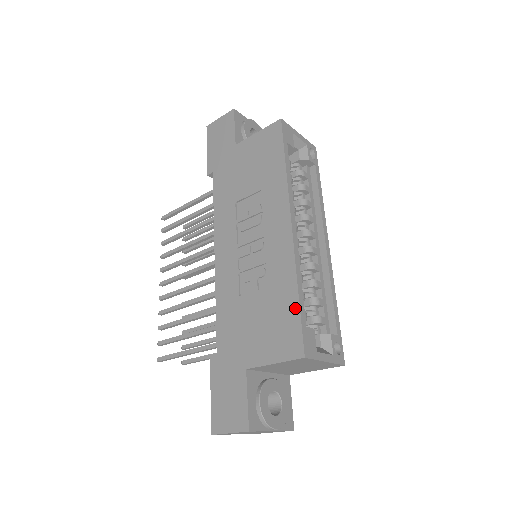
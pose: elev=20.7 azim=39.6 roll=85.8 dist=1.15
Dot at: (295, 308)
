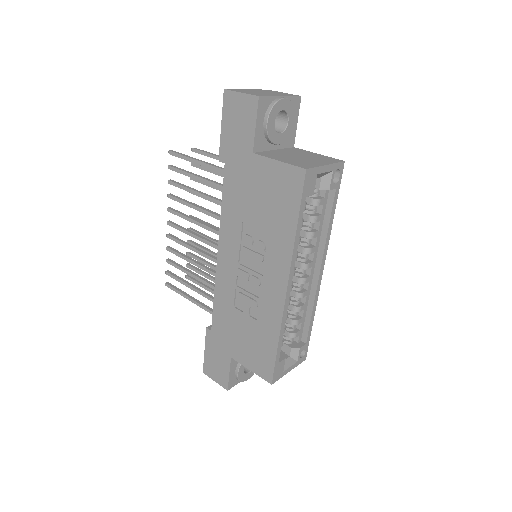
Dot at: (273, 352)
